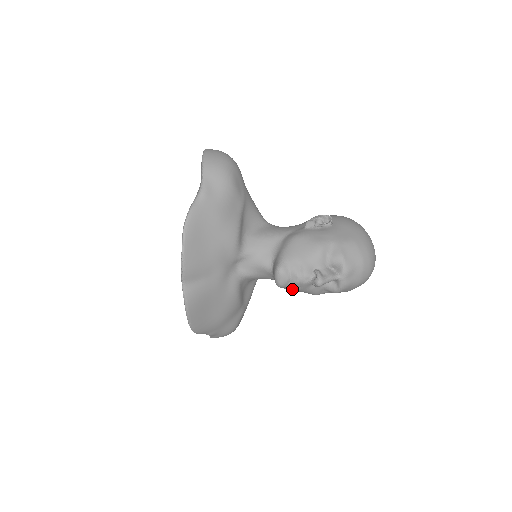
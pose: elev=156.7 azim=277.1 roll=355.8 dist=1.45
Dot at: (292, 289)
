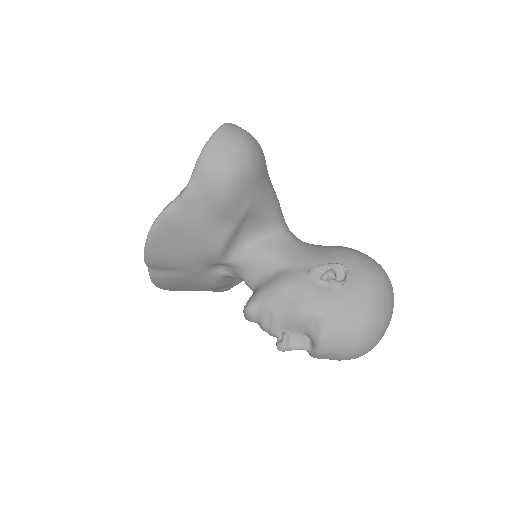
Dot at: occluded
